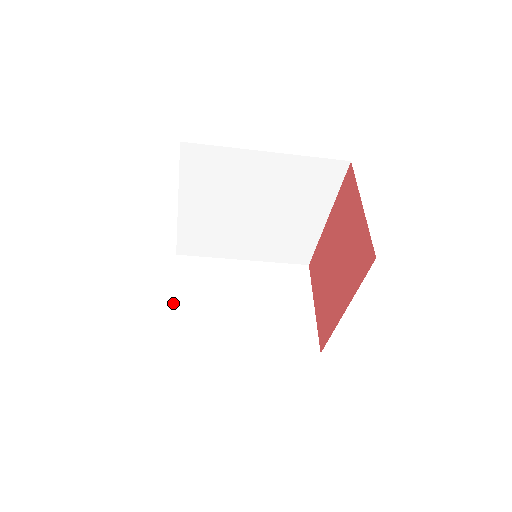
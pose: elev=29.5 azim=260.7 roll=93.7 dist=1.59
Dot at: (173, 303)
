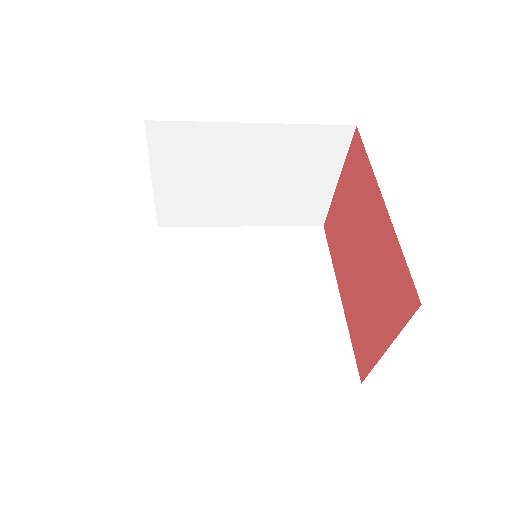
Dot at: (155, 188)
